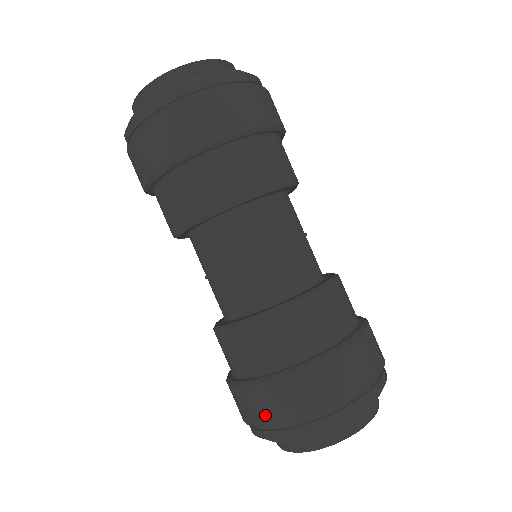
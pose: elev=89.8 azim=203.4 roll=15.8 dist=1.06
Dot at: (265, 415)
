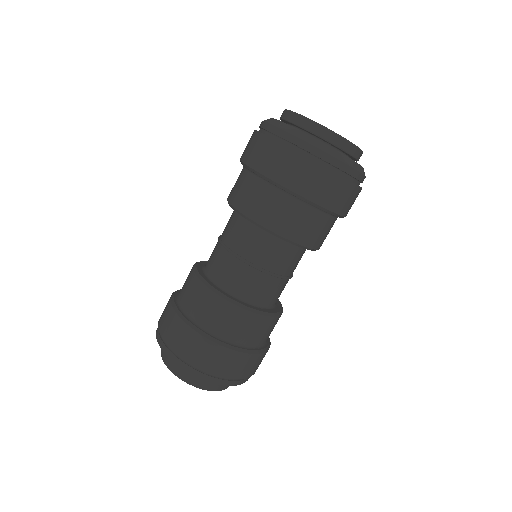
Dot at: (161, 317)
